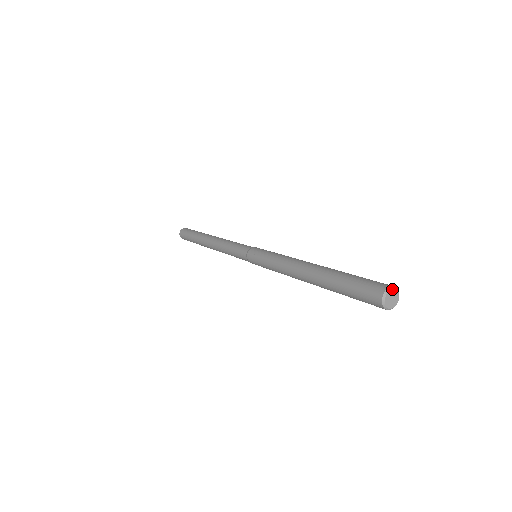
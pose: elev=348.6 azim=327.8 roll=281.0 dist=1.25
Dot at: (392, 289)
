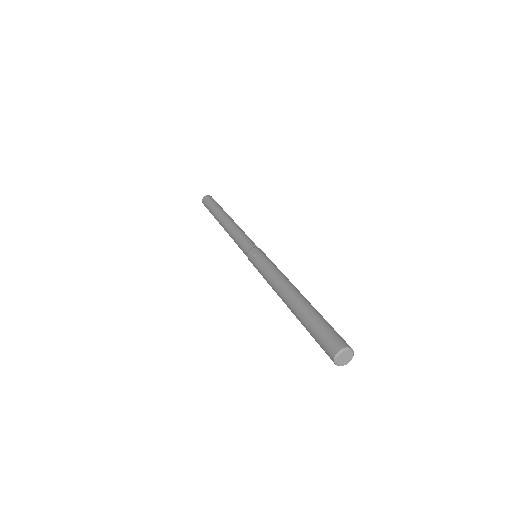
Dot at: (350, 350)
